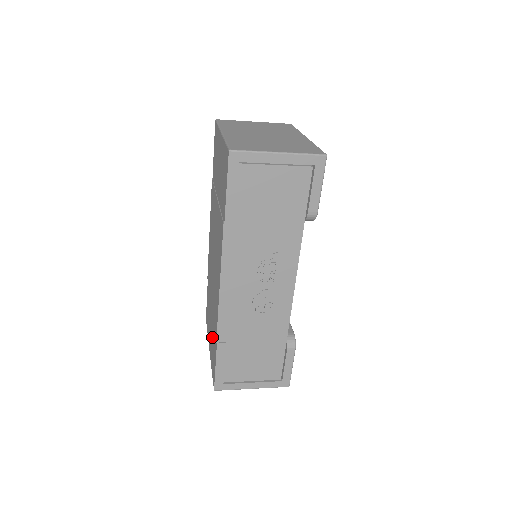
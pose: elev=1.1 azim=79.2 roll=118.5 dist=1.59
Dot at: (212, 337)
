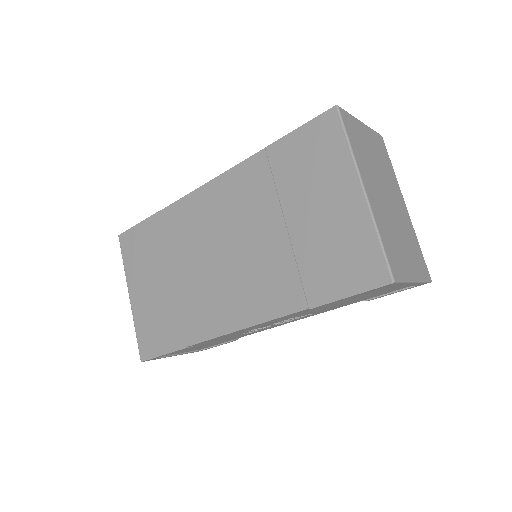
Dot at: (158, 309)
